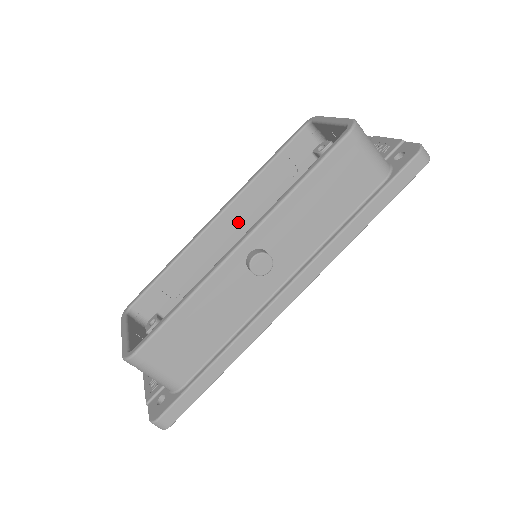
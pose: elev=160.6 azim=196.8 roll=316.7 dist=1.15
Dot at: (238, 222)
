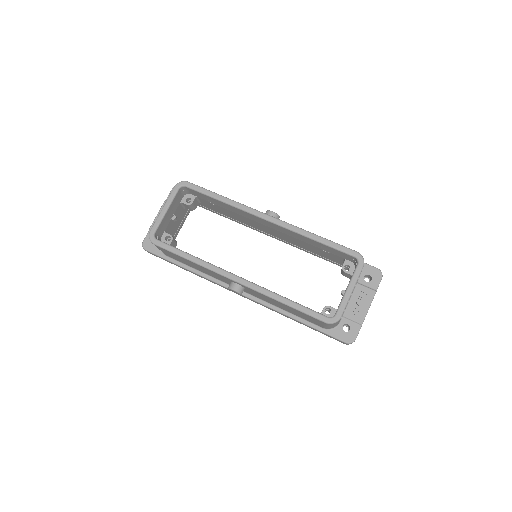
Dot at: (275, 228)
